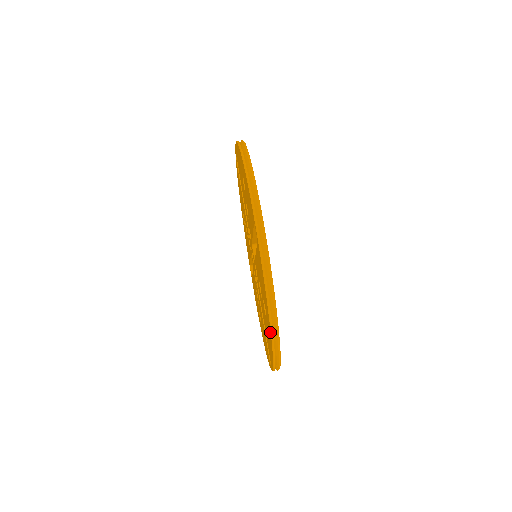
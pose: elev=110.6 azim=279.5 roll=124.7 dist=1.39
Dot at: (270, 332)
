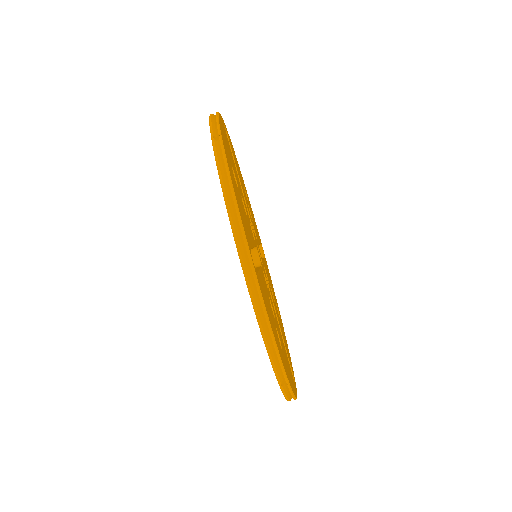
Dot at: occluded
